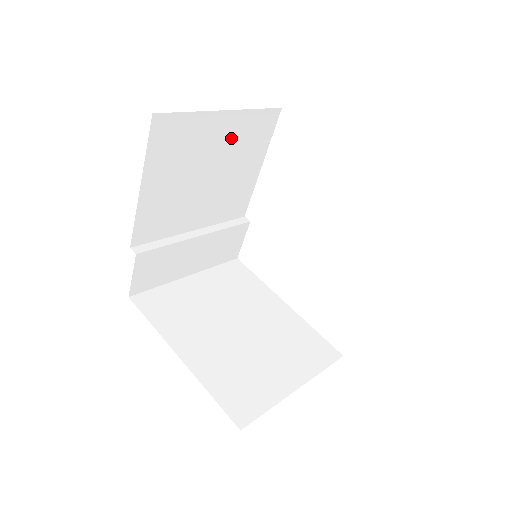
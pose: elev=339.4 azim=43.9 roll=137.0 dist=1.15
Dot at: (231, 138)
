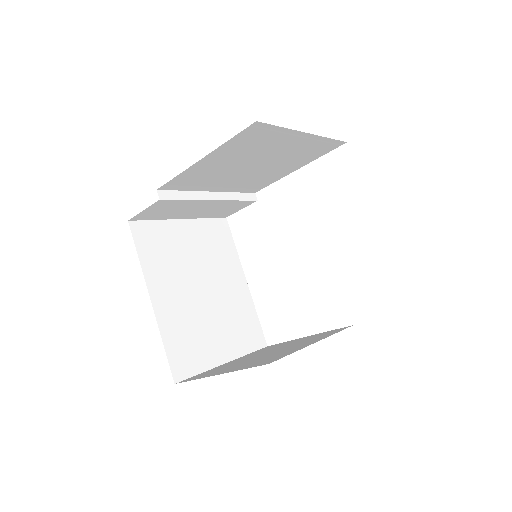
Dot at: (294, 149)
